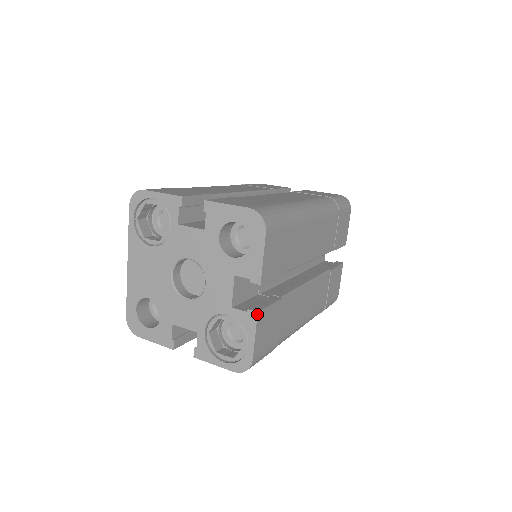
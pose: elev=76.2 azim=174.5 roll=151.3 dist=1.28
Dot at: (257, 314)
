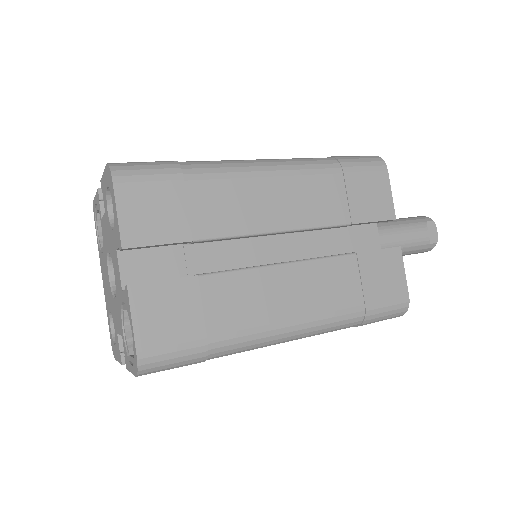
Dot at: (127, 288)
